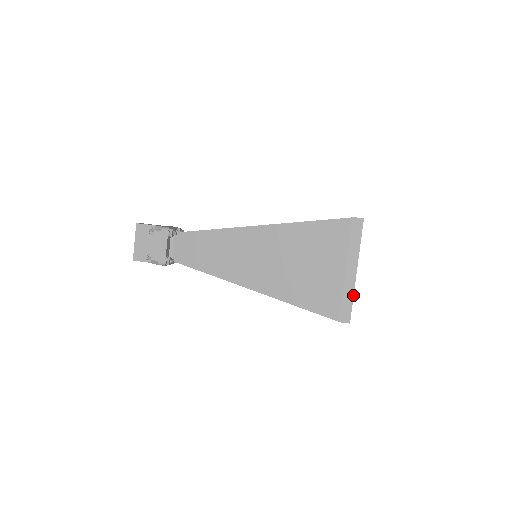
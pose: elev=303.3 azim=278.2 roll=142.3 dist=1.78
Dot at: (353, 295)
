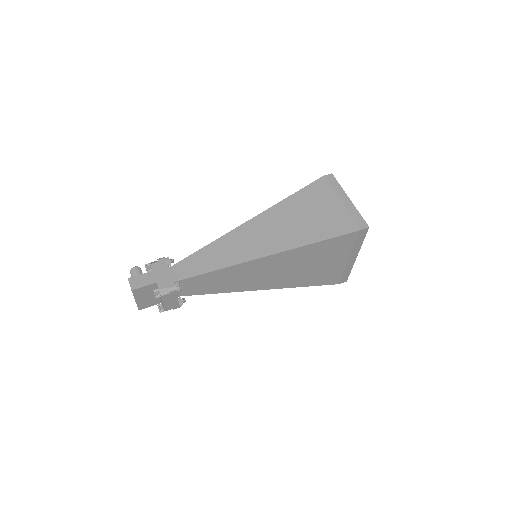
Dot at: occluded
